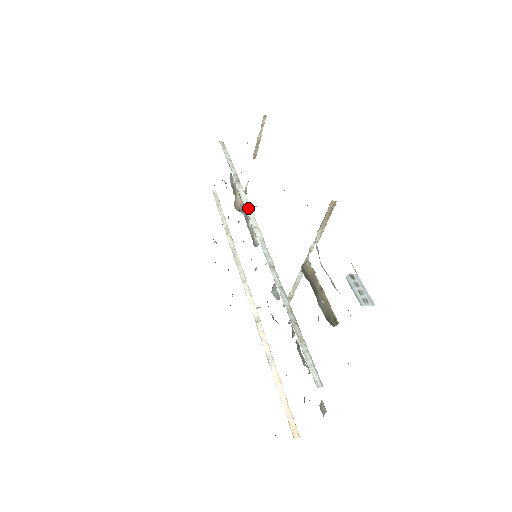
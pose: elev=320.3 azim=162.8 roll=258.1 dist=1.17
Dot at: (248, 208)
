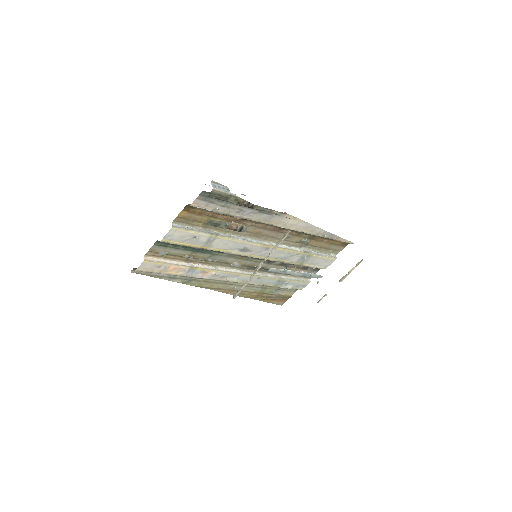
Dot at: (285, 247)
